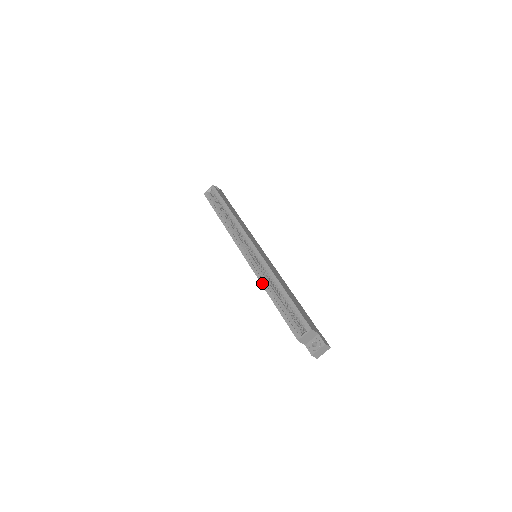
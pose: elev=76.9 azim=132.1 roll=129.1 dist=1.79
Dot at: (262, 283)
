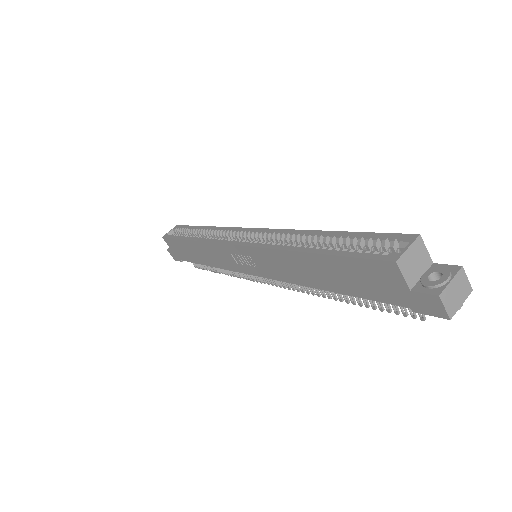
Dot at: (279, 247)
